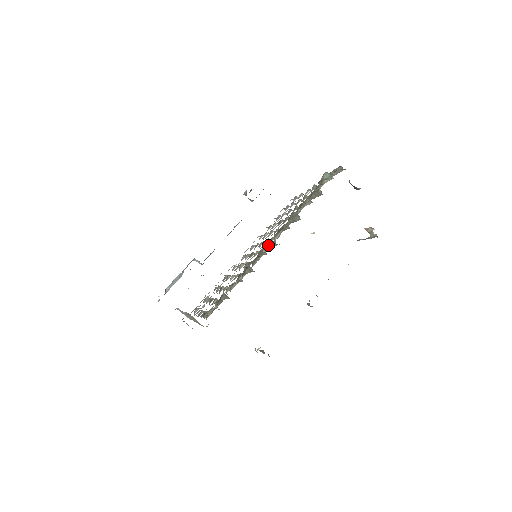
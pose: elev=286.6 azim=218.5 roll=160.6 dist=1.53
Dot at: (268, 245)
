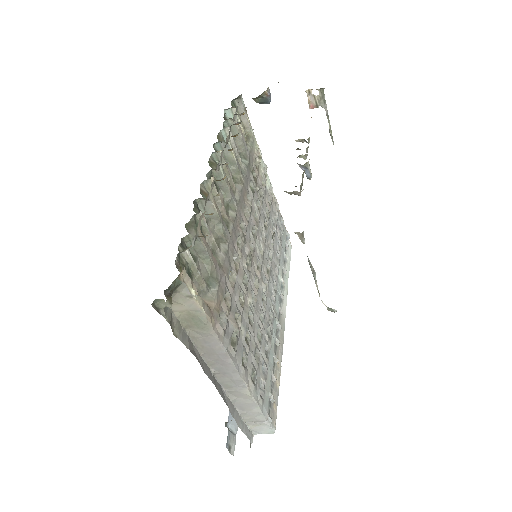
Dot at: (224, 197)
